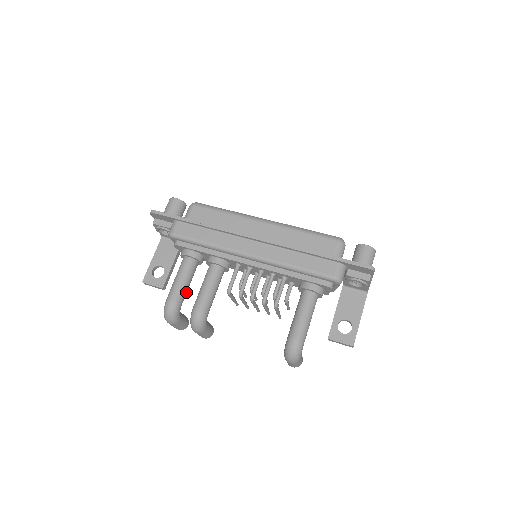
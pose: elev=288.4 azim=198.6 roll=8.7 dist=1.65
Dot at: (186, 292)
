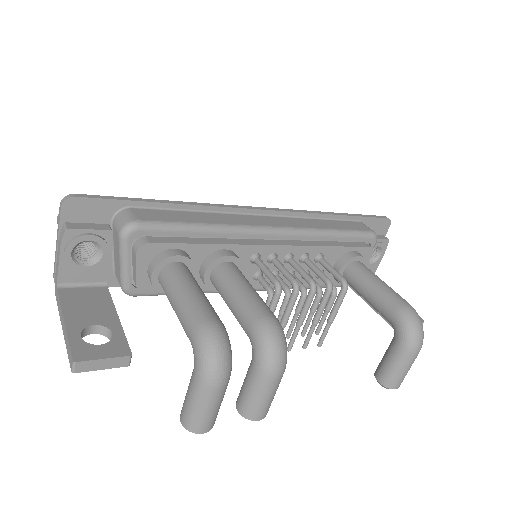
Dot at: occluded
